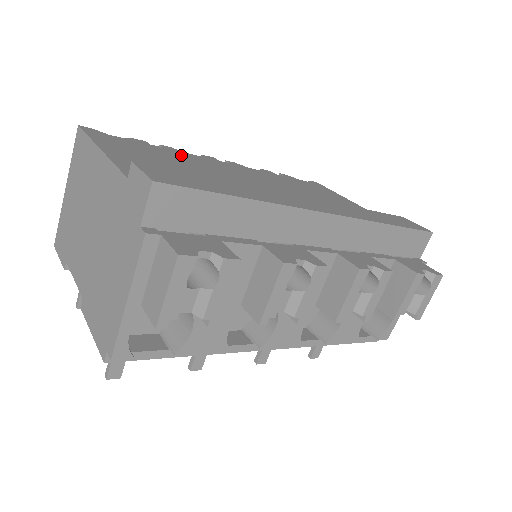
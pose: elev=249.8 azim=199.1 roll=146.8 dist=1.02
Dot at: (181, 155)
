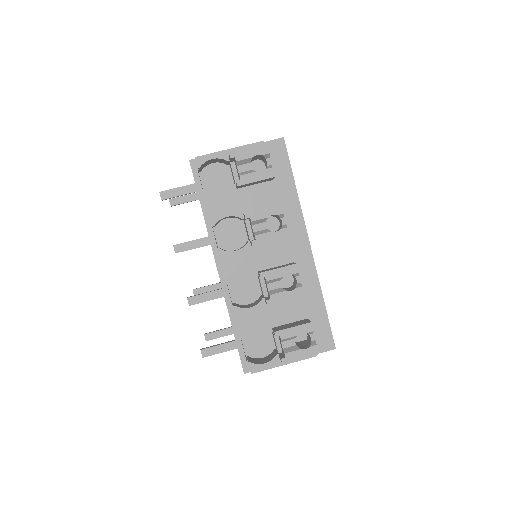
Dot at: occluded
